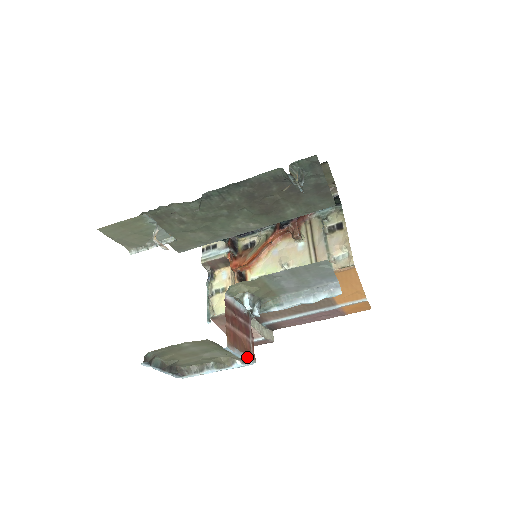
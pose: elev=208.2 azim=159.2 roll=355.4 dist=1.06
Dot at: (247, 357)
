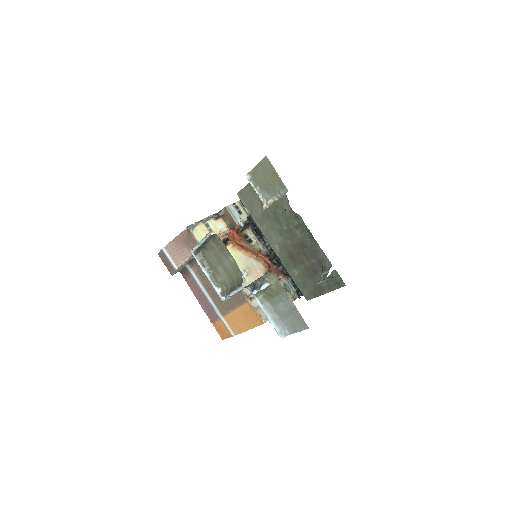
Dot at: (230, 297)
